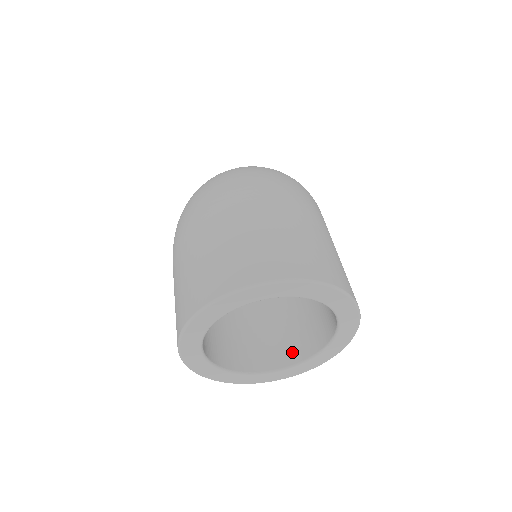
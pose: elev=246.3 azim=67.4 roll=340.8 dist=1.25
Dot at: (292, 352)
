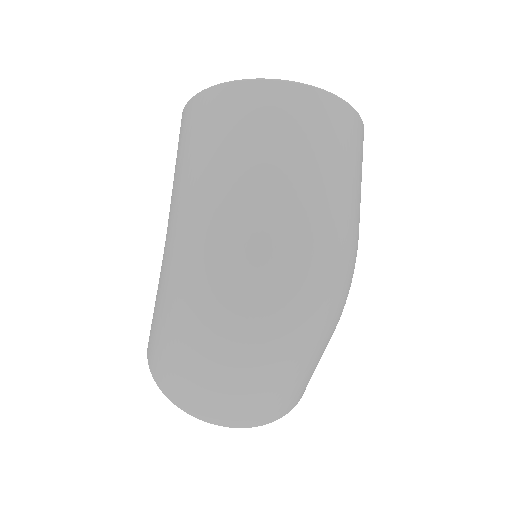
Dot at: occluded
